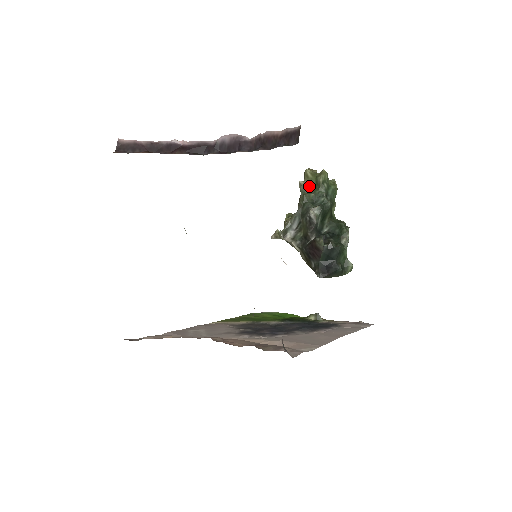
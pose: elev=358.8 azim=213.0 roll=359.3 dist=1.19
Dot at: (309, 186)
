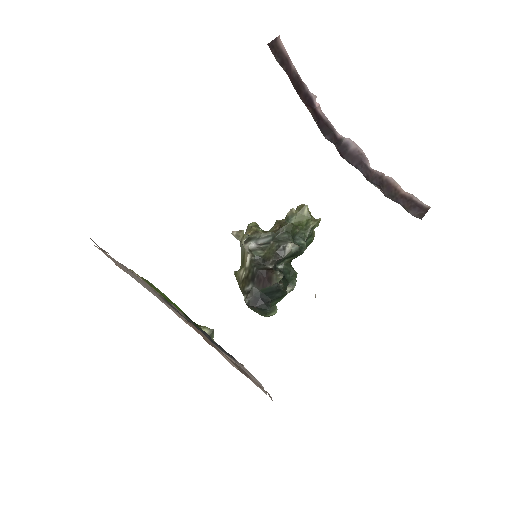
Dot at: (296, 219)
